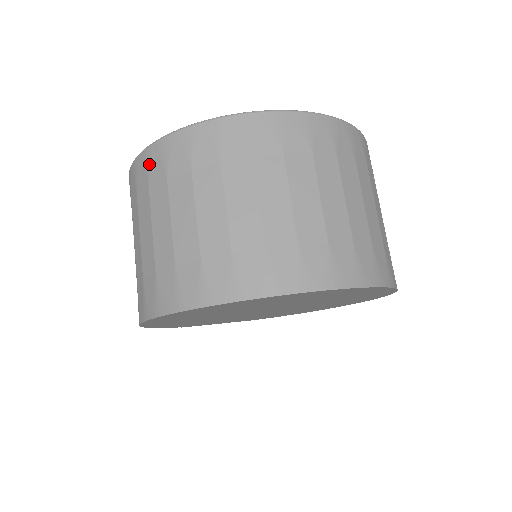
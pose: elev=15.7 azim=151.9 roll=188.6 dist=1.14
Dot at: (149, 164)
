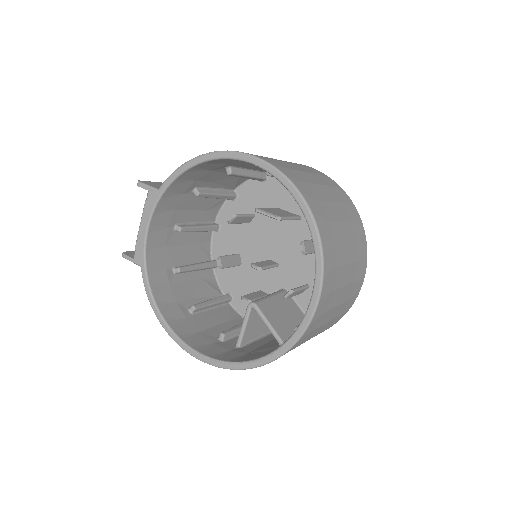
Dot at: occluded
